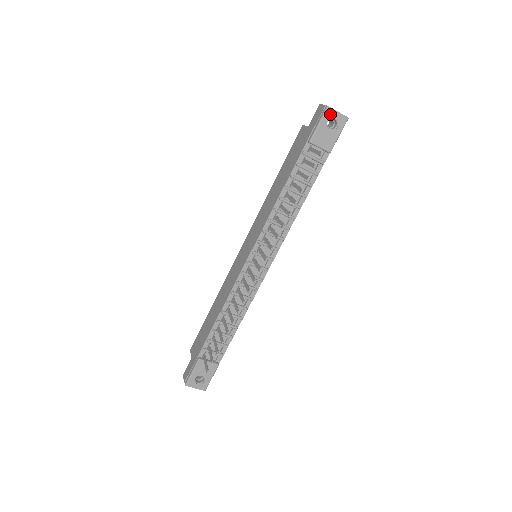
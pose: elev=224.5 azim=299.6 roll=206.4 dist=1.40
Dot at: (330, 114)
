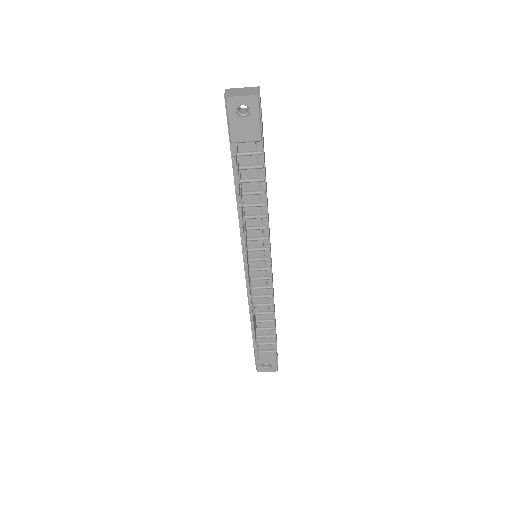
Dot at: (234, 104)
